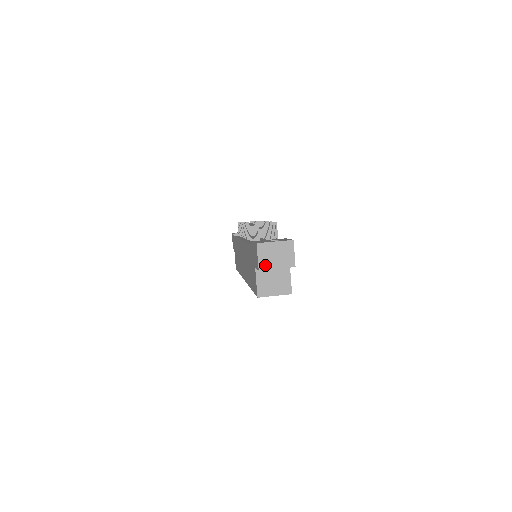
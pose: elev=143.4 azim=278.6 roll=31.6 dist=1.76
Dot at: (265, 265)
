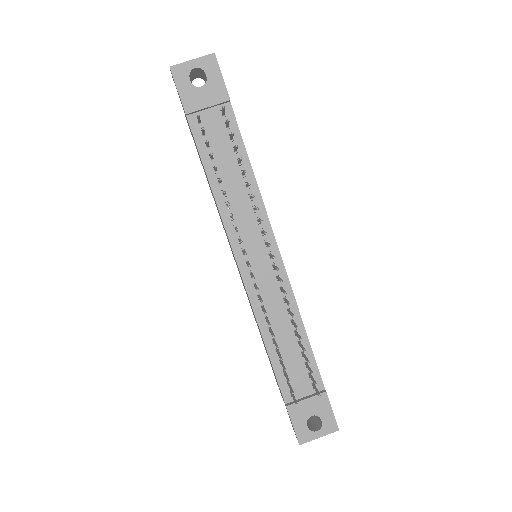
Dot at: occluded
